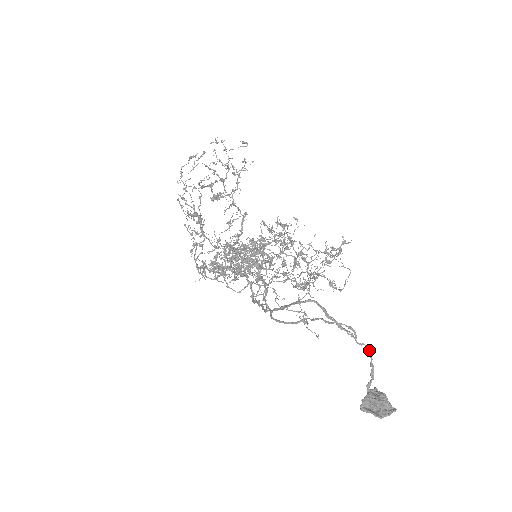
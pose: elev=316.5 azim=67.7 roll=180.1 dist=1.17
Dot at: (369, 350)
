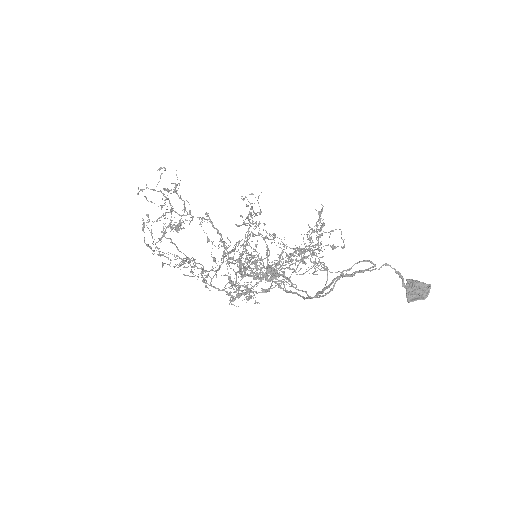
Dot at: occluded
